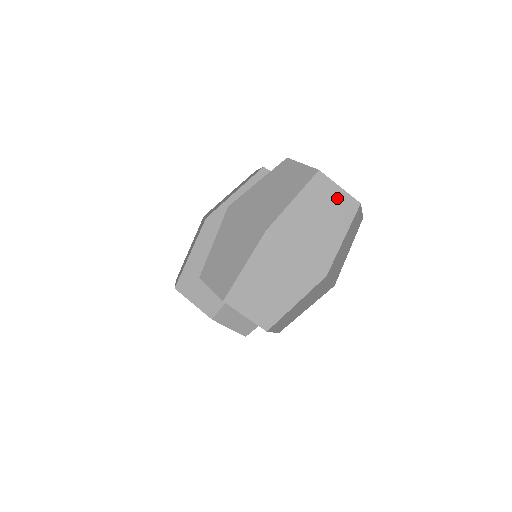
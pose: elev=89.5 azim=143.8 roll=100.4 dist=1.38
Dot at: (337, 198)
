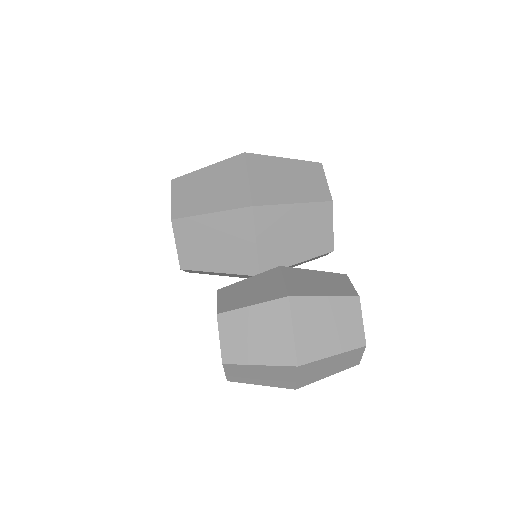
Dot at: (353, 360)
